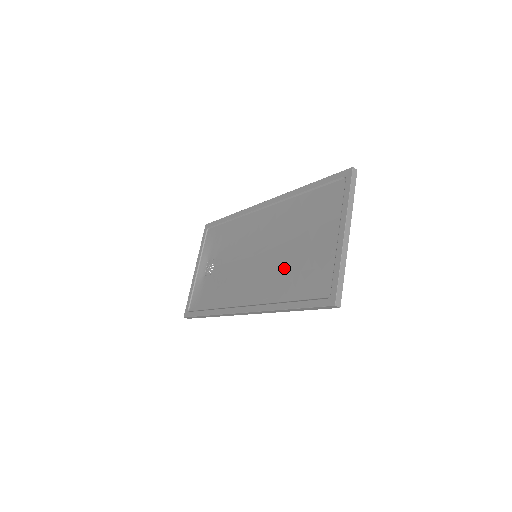
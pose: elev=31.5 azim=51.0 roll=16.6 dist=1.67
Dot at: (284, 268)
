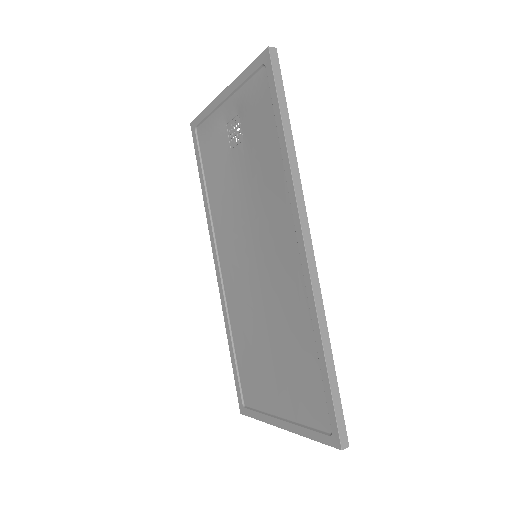
Dot at: (252, 327)
